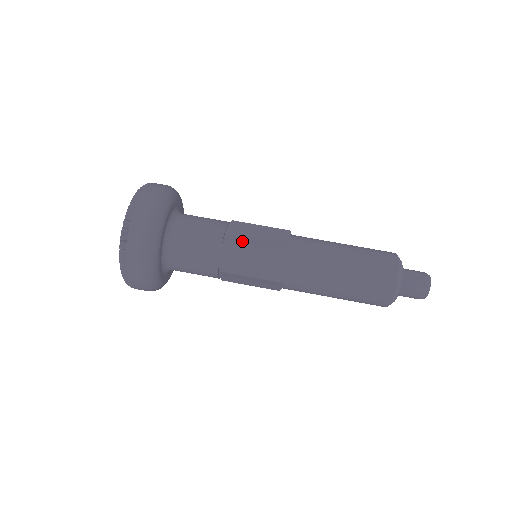
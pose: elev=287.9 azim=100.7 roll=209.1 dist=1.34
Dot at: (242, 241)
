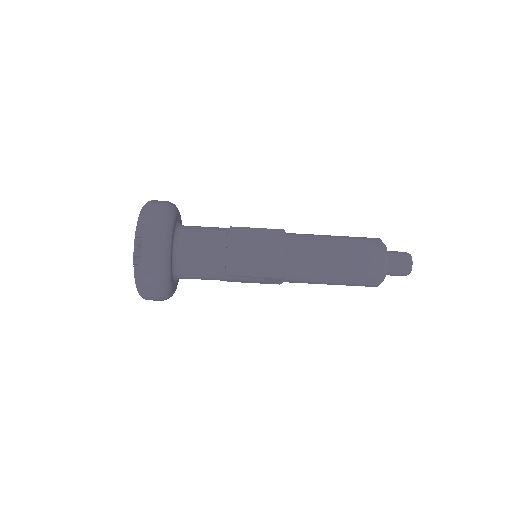
Dot at: (243, 274)
